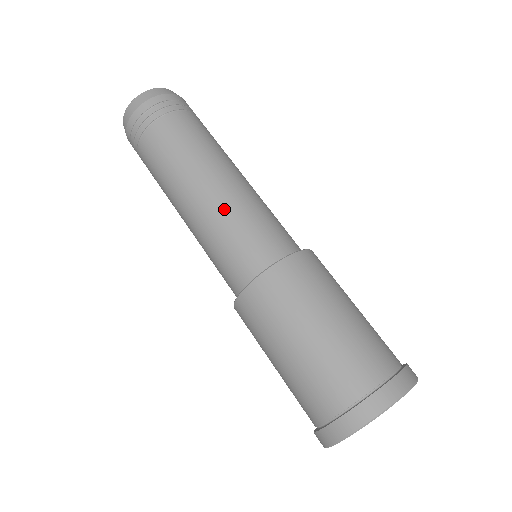
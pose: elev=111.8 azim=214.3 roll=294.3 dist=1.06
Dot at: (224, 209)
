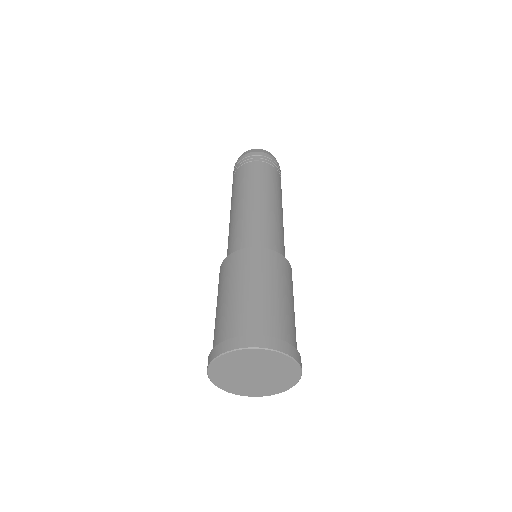
Dot at: (264, 214)
